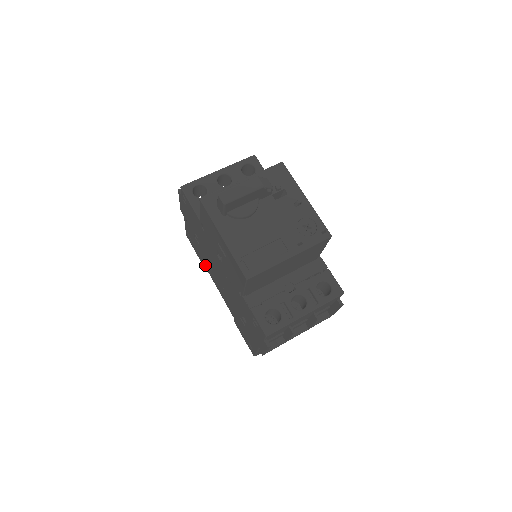
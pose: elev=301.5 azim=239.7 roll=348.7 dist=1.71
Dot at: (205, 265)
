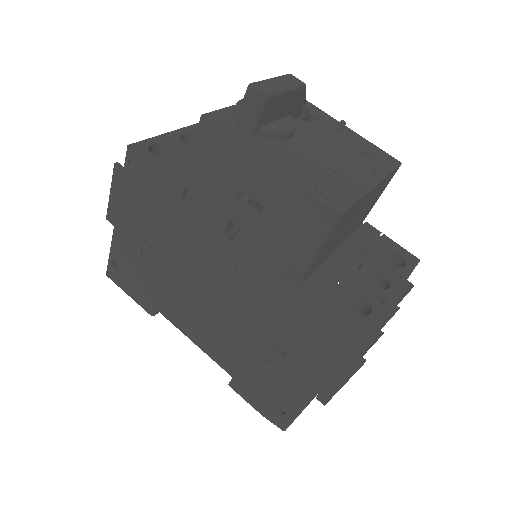
Dot at: (159, 305)
